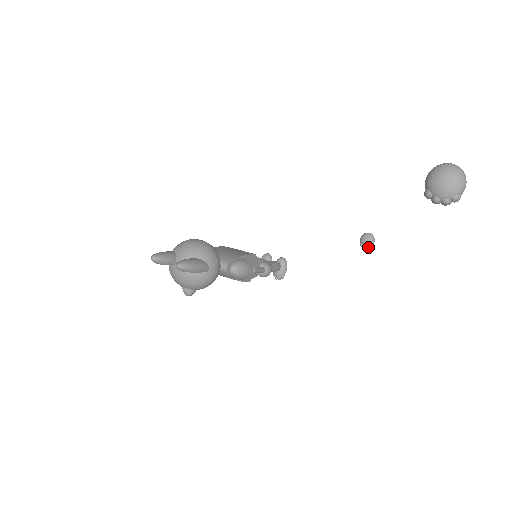
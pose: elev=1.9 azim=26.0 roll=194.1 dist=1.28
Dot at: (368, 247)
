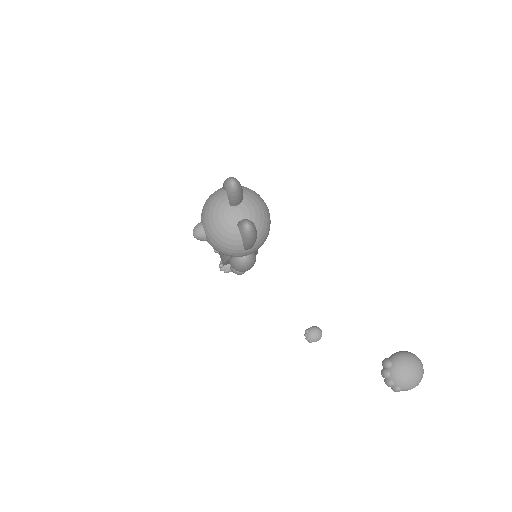
Dot at: (309, 339)
